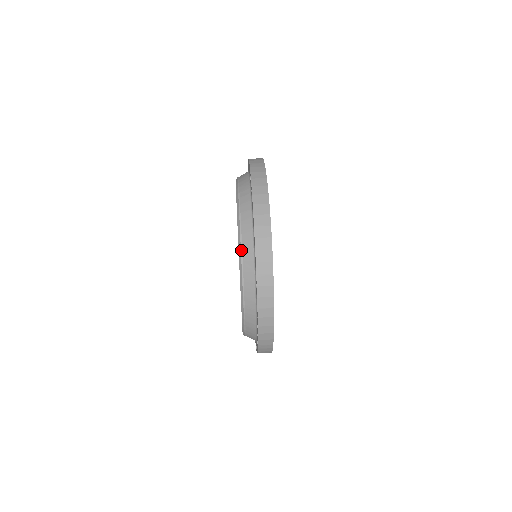
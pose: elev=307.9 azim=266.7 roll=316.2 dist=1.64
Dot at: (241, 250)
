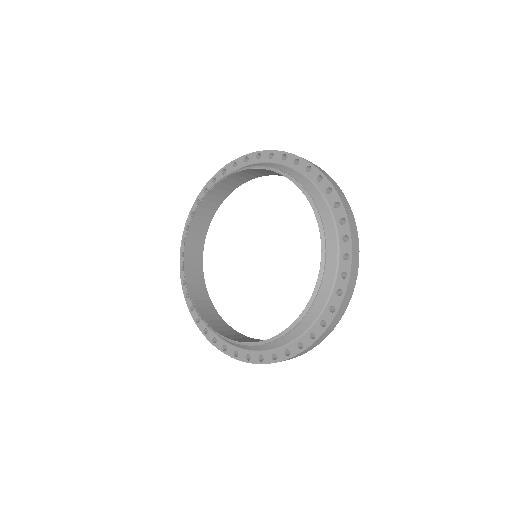
Dot at: (228, 174)
